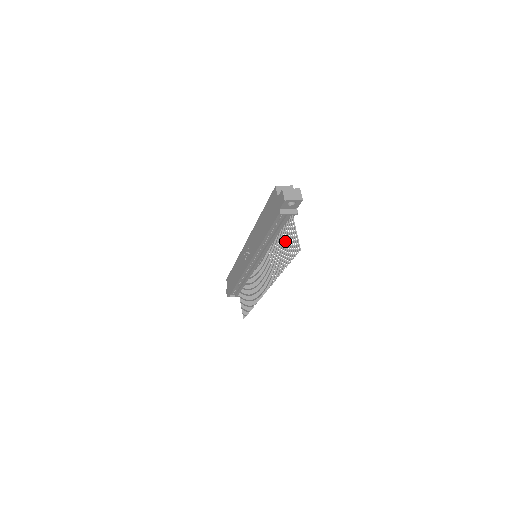
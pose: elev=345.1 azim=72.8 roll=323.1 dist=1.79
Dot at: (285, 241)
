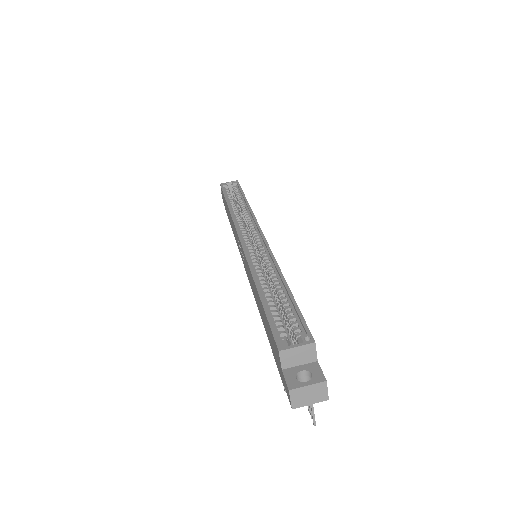
Dot at: occluded
